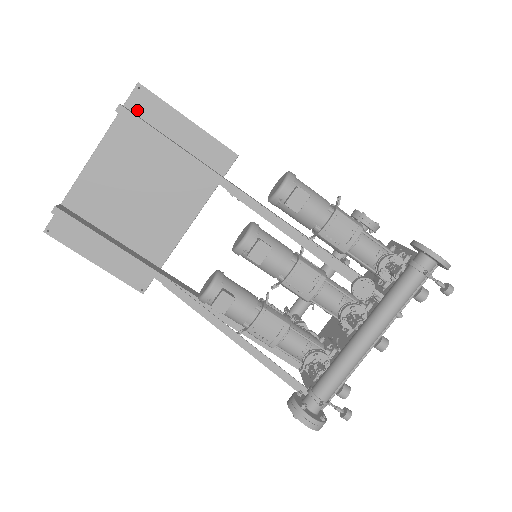
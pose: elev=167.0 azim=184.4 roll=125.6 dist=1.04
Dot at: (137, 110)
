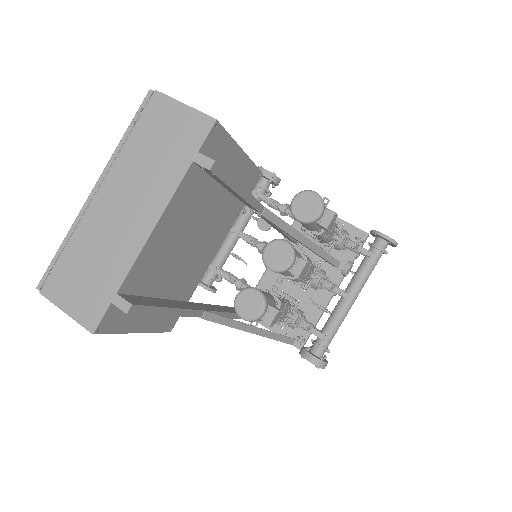
Dot at: (208, 153)
